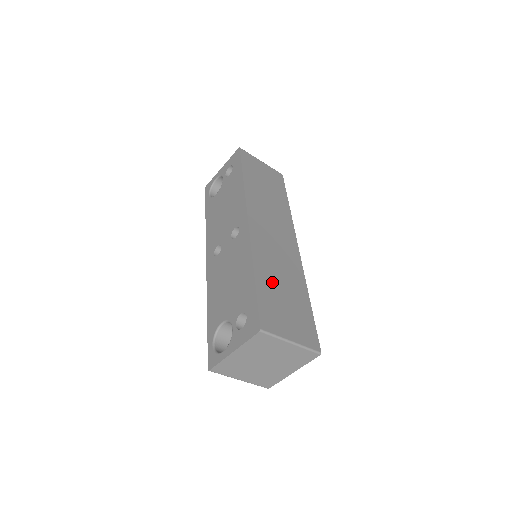
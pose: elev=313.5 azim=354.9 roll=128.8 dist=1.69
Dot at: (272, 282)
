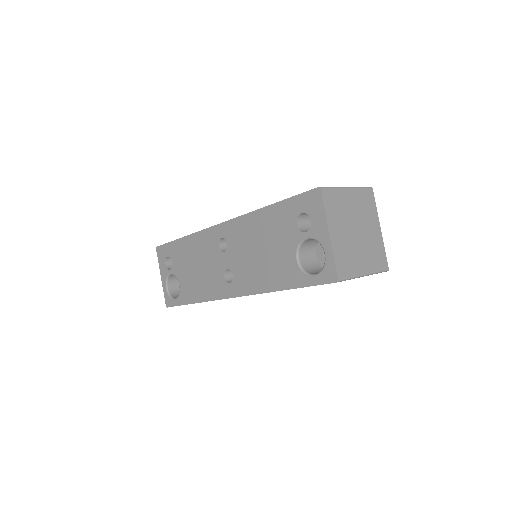
Dot at: occluded
